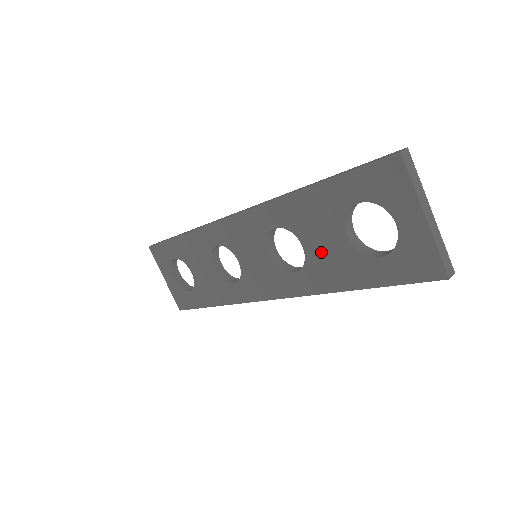
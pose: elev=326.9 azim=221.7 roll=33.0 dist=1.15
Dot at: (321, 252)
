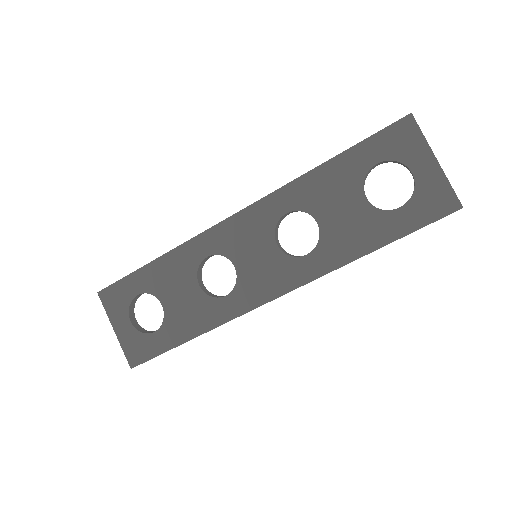
Dot at: (338, 222)
